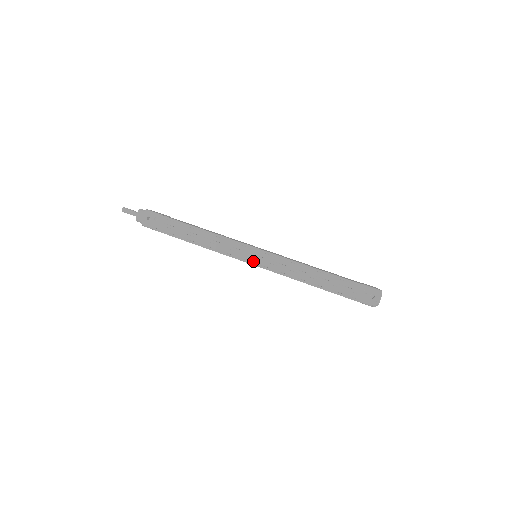
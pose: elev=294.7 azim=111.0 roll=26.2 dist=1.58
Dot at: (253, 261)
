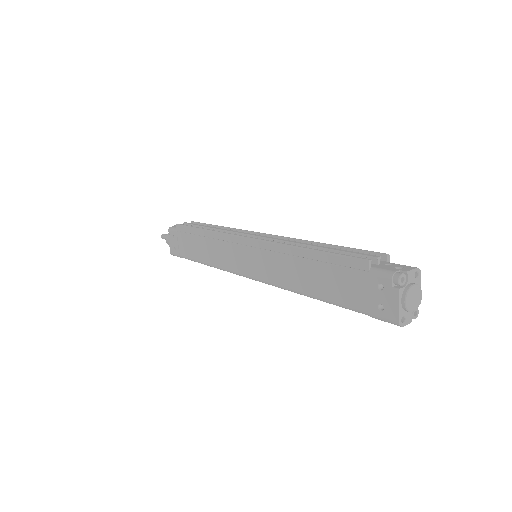
Dot at: occluded
